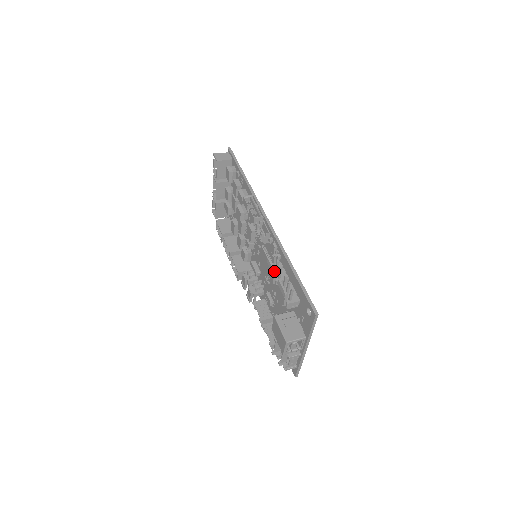
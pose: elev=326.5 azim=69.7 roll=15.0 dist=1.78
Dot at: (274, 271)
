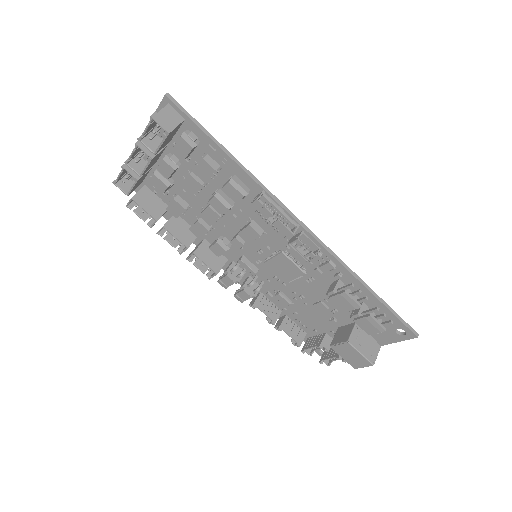
Dot at: (360, 306)
